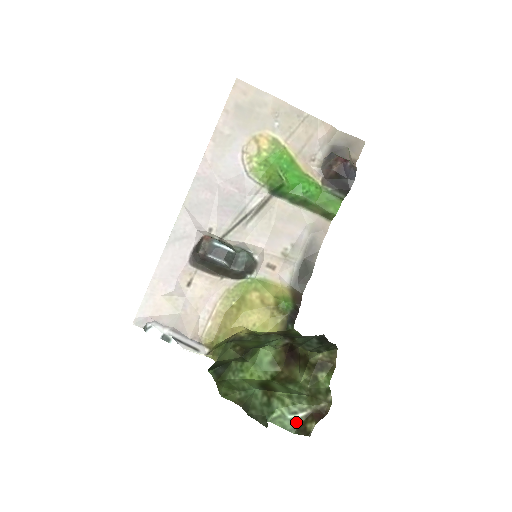
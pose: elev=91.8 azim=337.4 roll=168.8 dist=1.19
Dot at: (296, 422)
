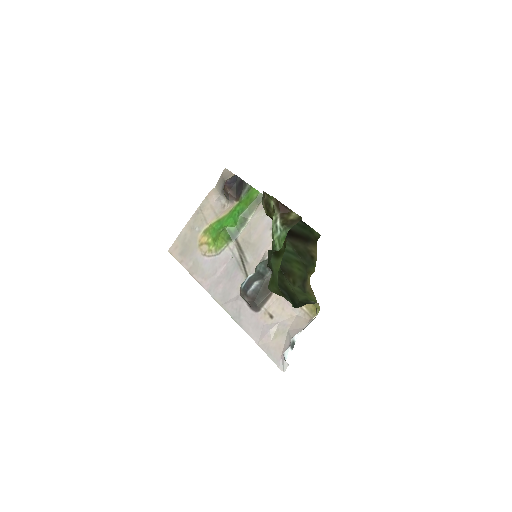
Dot at: (282, 227)
